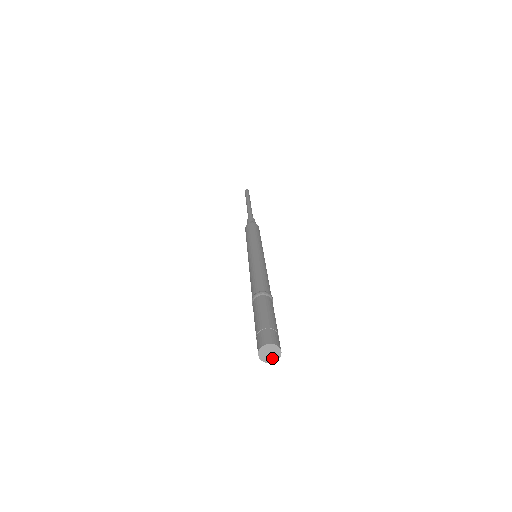
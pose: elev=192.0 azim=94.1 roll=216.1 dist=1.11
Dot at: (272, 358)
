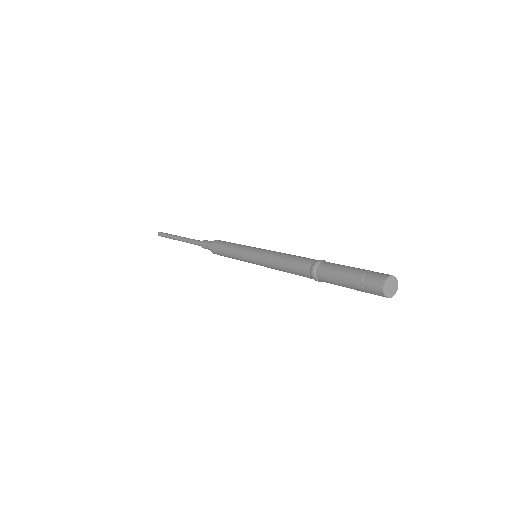
Dot at: (391, 292)
